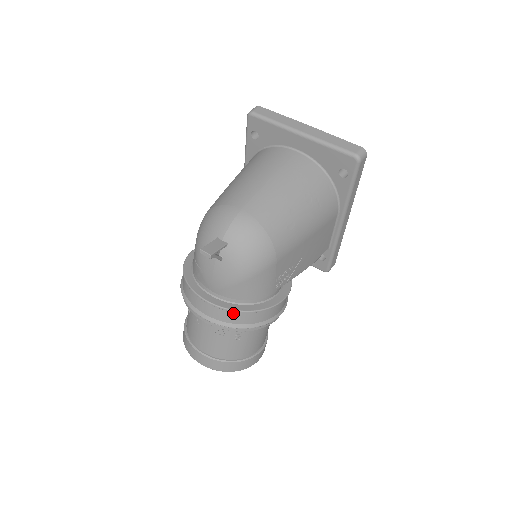
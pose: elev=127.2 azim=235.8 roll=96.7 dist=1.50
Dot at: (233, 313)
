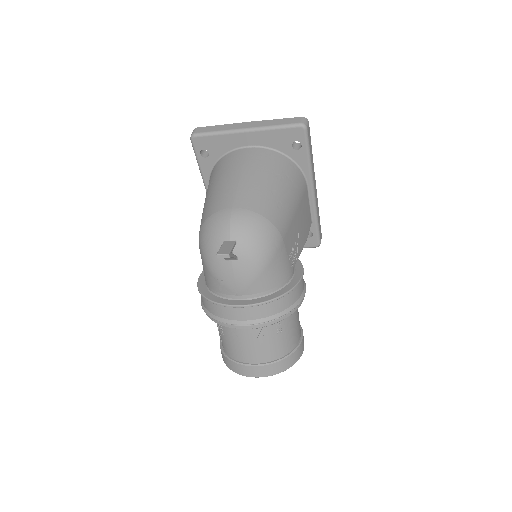
Dot at: (268, 305)
